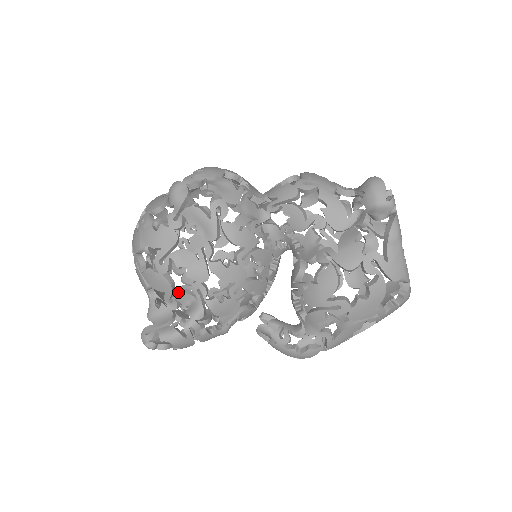
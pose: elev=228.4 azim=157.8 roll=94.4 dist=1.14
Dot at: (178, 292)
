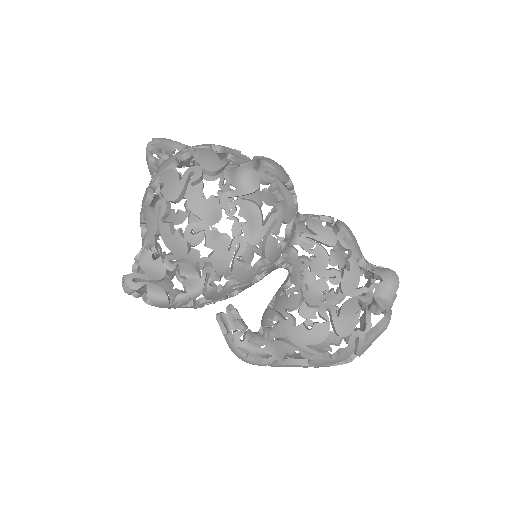
Dot at: (187, 262)
